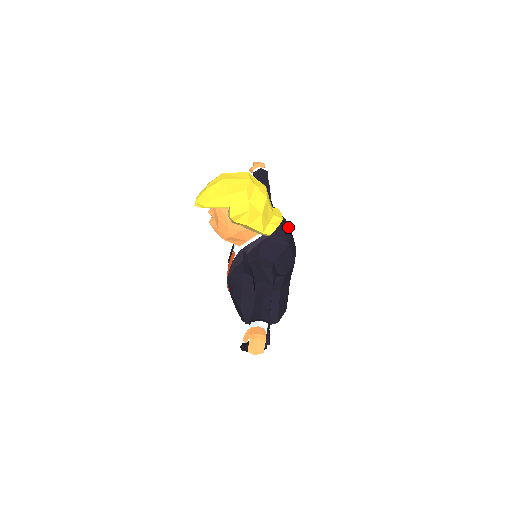
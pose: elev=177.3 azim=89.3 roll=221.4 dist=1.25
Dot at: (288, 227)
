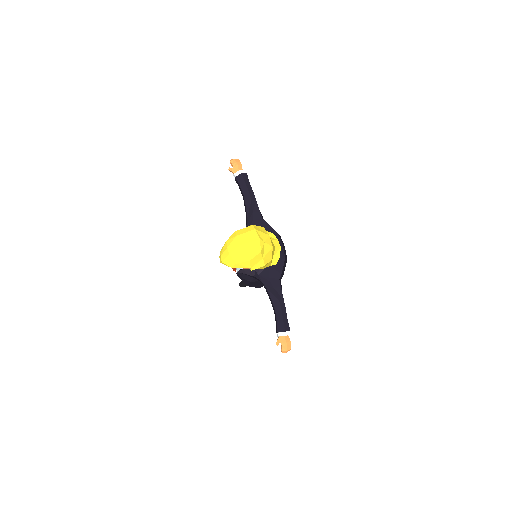
Dot at: (280, 240)
